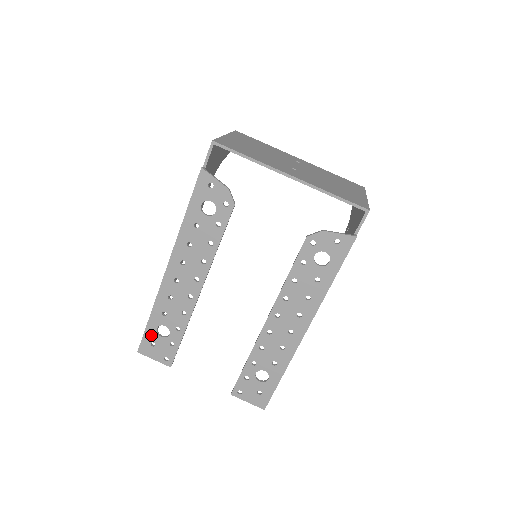
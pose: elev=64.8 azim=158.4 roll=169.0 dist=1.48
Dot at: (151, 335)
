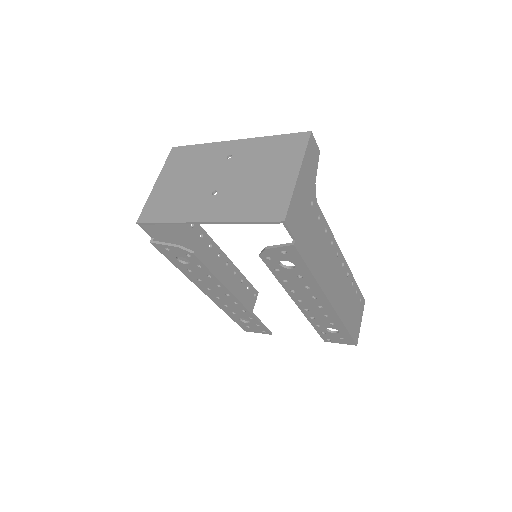
Dot at: (241, 323)
